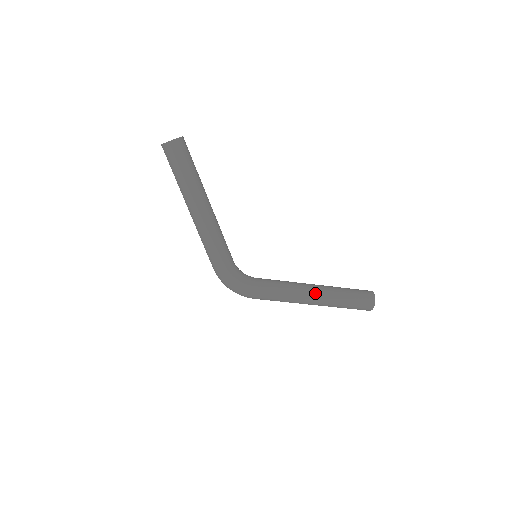
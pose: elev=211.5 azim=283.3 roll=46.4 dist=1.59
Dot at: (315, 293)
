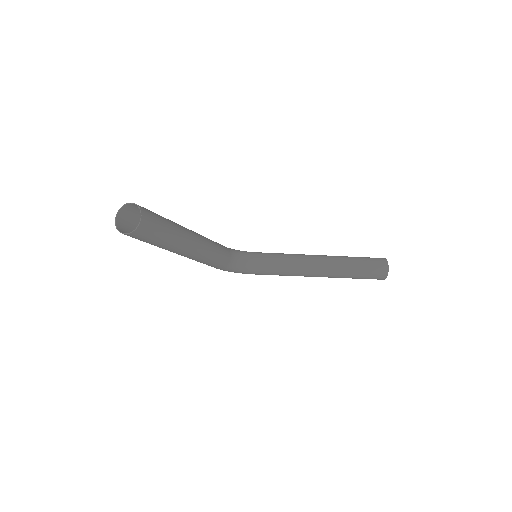
Dot at: (320, 275)
